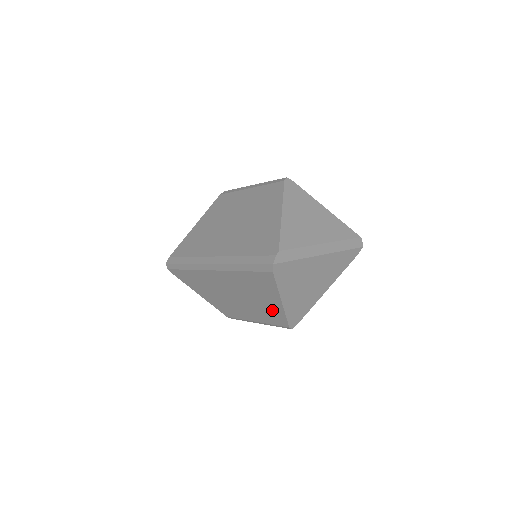
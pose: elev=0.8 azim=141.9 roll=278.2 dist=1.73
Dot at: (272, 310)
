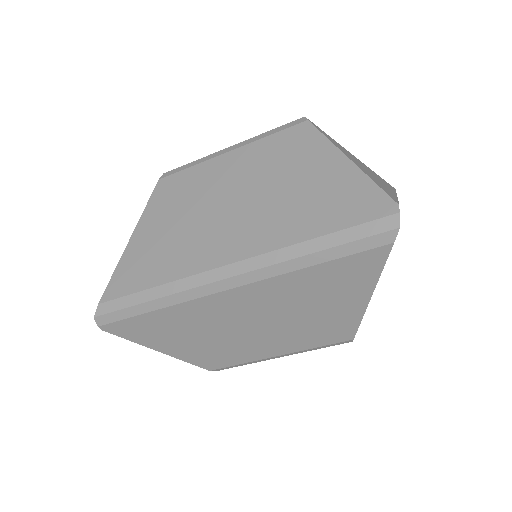
Dot at: (335, 321)
